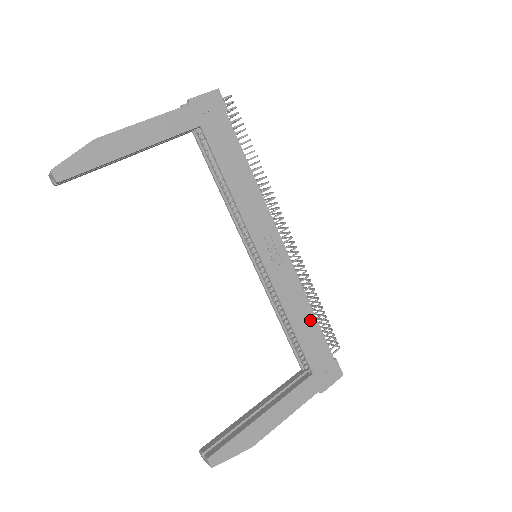
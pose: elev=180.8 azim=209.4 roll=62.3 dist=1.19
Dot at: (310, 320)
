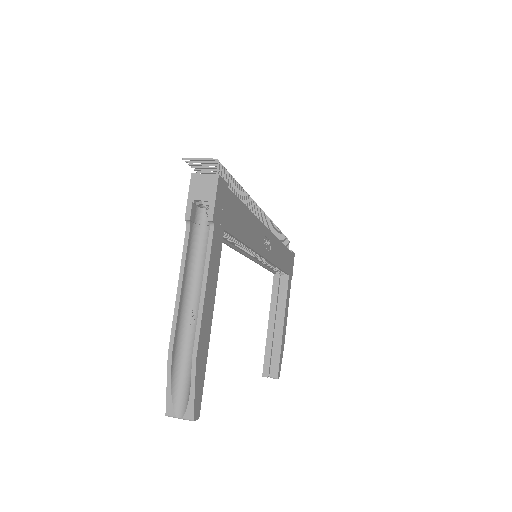
Dot at: (284, 251)
